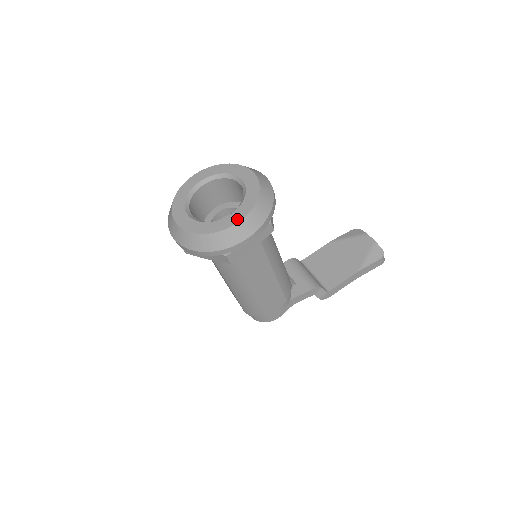
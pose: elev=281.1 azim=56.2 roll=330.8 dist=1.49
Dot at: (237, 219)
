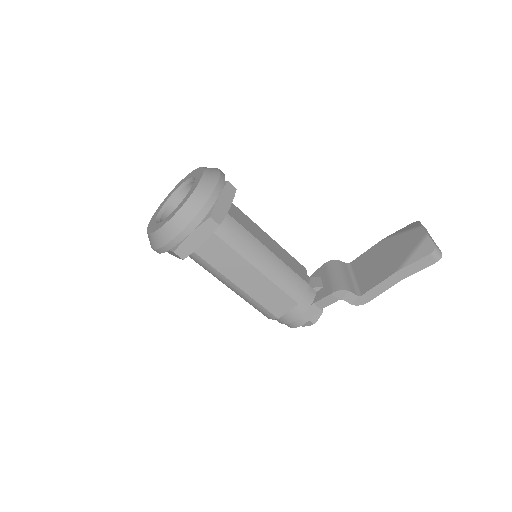
Dot at: (171, 216)
